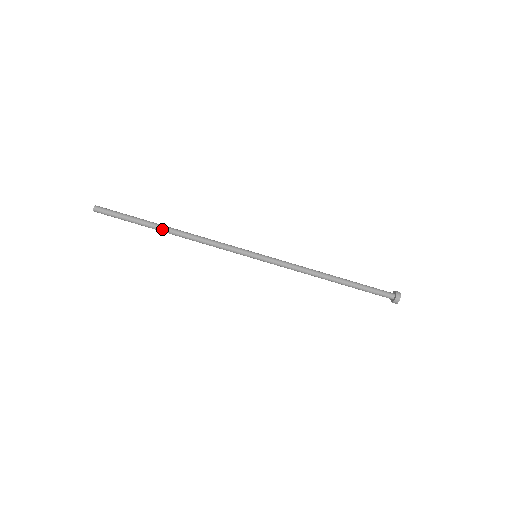
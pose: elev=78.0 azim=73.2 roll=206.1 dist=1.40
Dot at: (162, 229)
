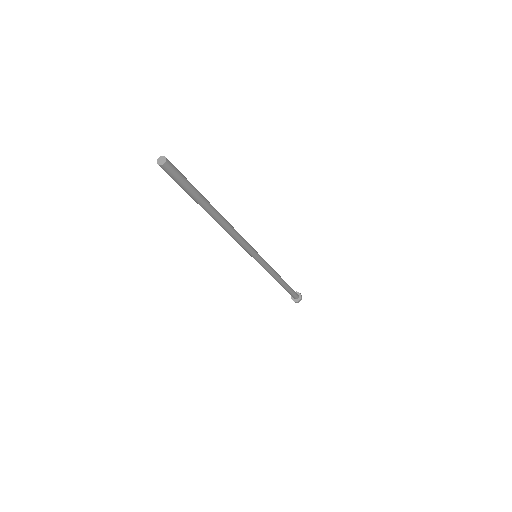
Dot at: (209, 214)
